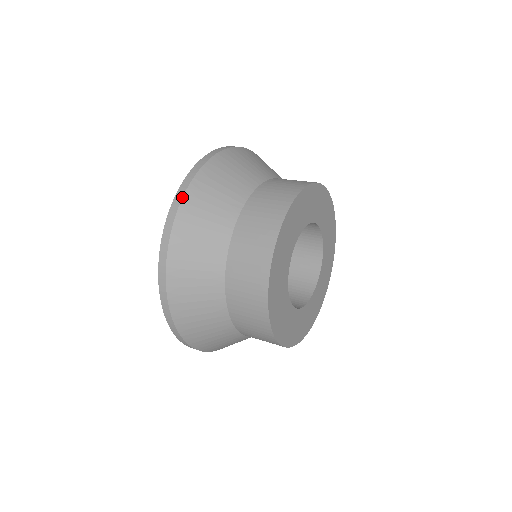
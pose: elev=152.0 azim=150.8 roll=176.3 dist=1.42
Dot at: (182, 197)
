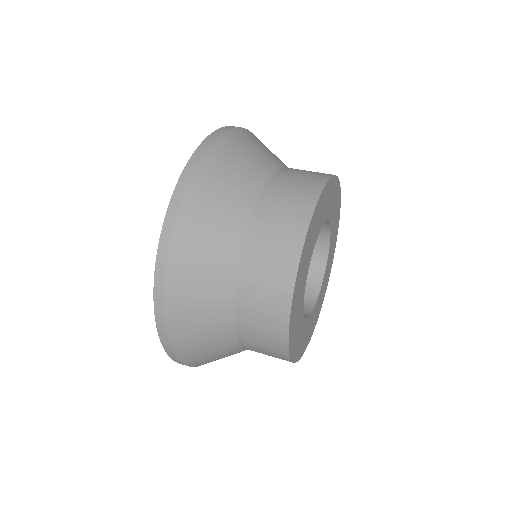
Dot at: (163, 286)
